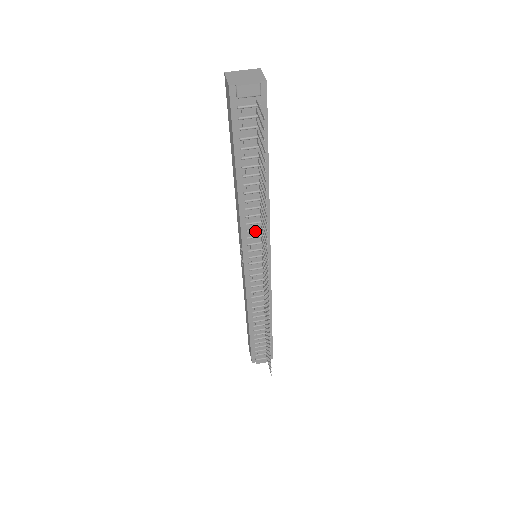
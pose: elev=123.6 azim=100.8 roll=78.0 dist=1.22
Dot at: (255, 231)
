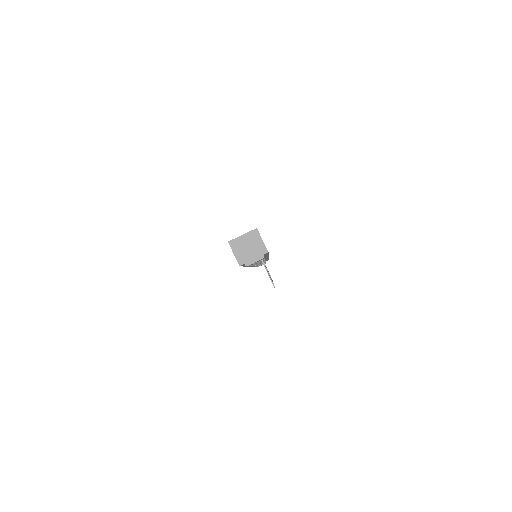
Dot at: occluded
